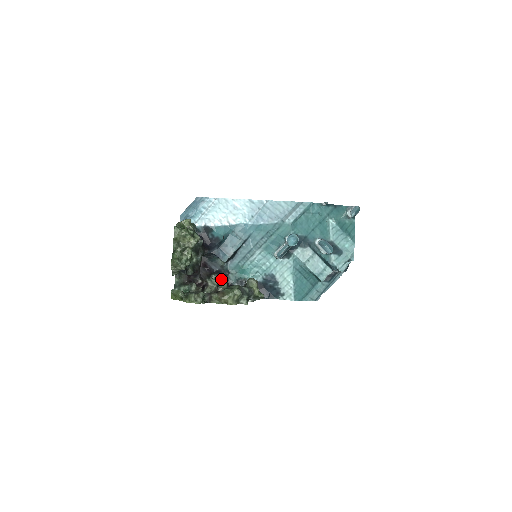
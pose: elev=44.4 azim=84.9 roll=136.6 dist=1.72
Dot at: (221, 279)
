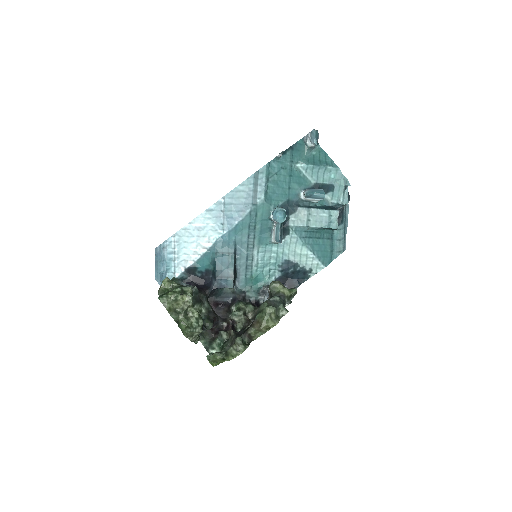
Dot at: (242, 305)
